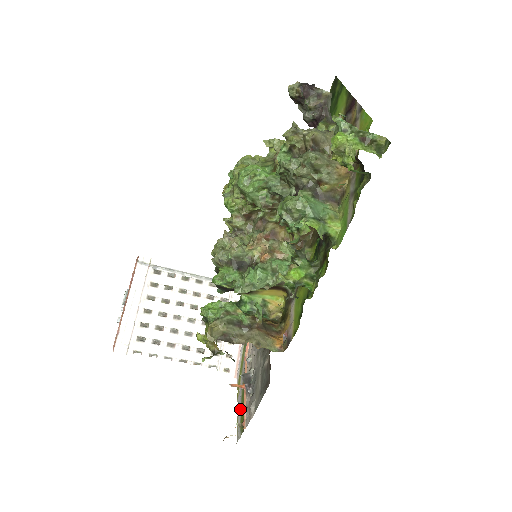
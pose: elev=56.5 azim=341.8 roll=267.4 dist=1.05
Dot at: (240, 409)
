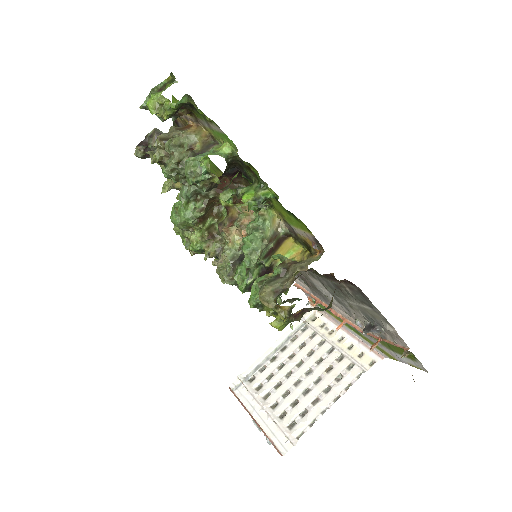
Dot at: (401, 356)
